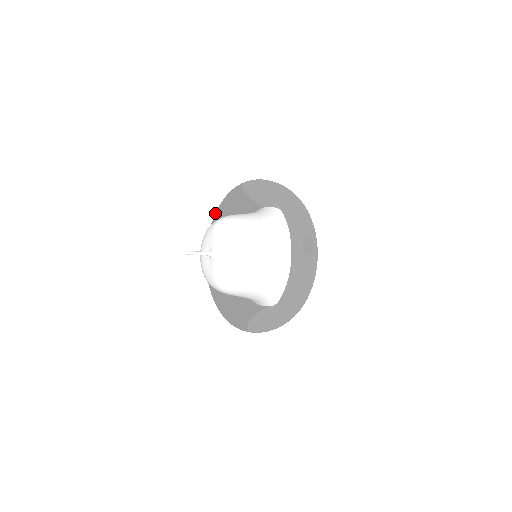
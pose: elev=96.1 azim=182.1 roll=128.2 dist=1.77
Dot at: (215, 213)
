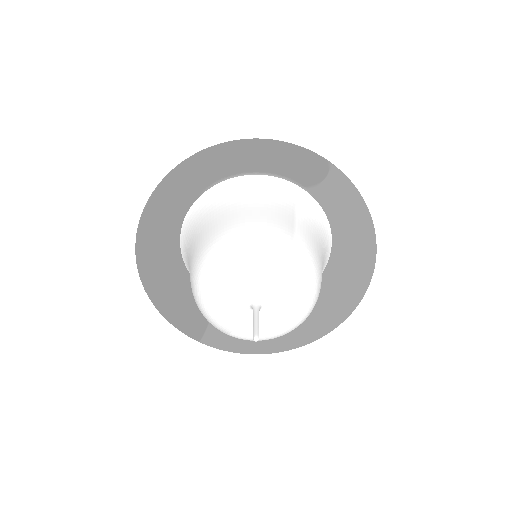
Dot at: (230, 157)
